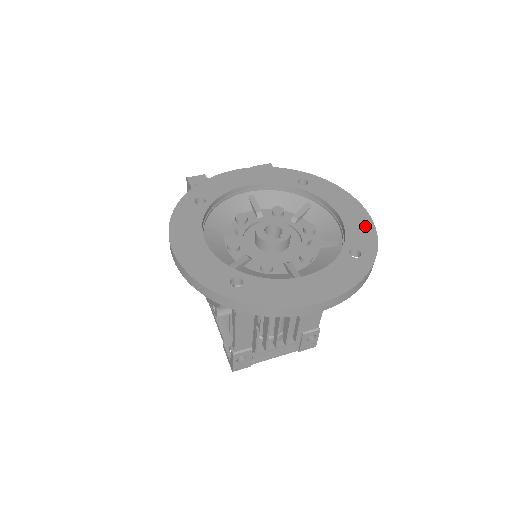
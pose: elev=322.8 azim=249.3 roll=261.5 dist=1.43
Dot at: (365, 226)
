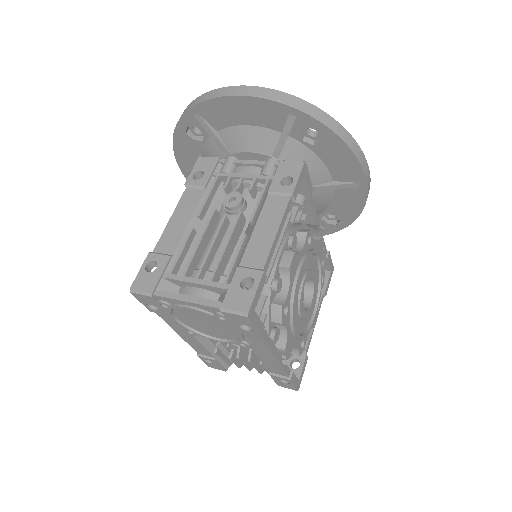
Dot at: occluded
